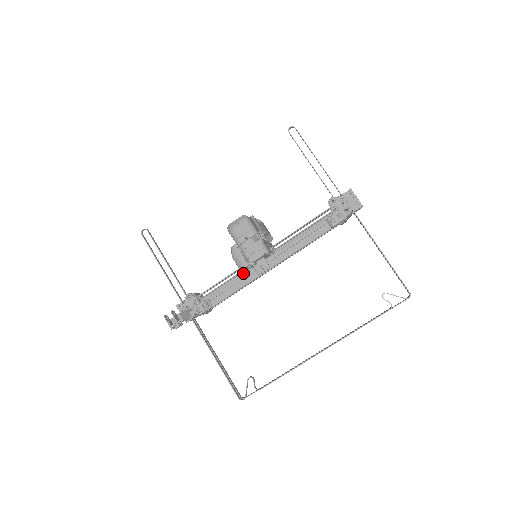
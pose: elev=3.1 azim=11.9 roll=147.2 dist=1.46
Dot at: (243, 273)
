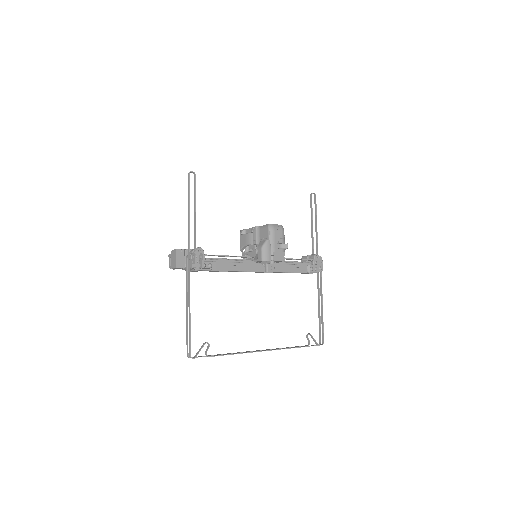
Dot at: (244, 261)
